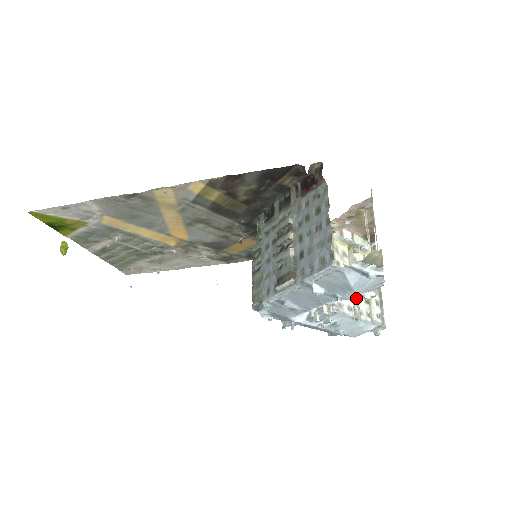
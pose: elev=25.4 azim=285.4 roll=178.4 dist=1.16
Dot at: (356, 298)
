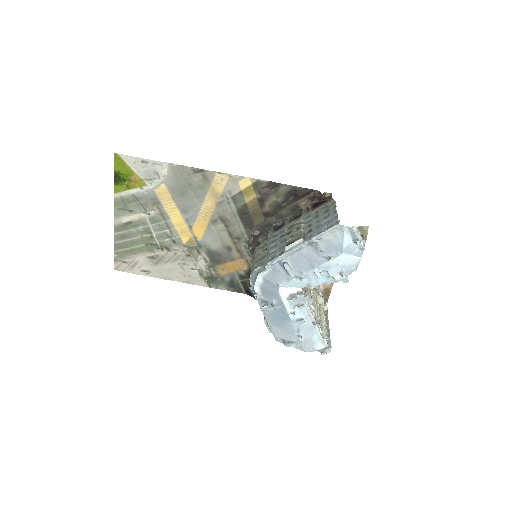
Dot at: (335, 276)
